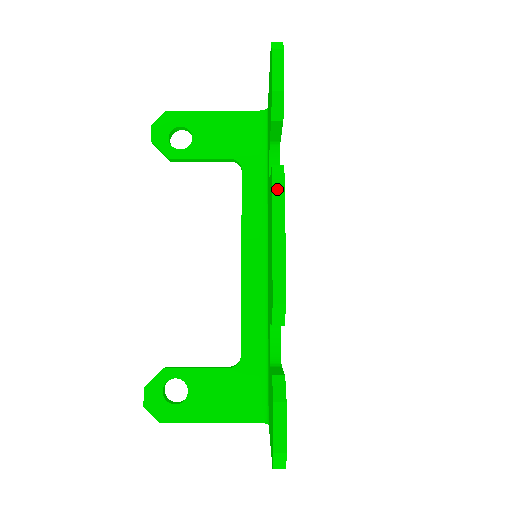
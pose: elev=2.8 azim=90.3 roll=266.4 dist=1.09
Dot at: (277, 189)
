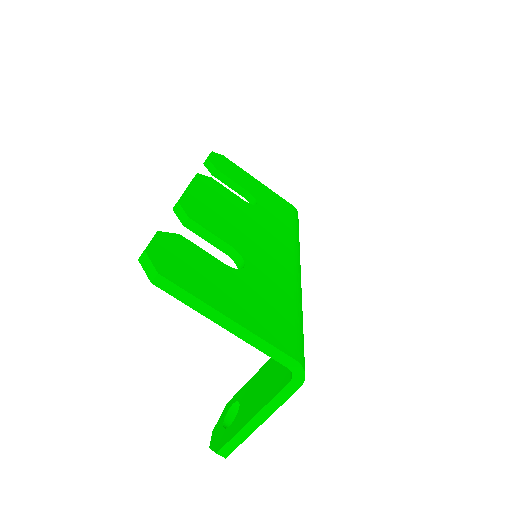
Dot at: occluded
